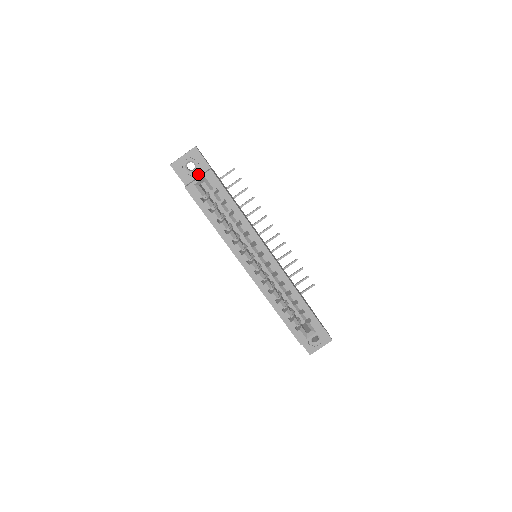
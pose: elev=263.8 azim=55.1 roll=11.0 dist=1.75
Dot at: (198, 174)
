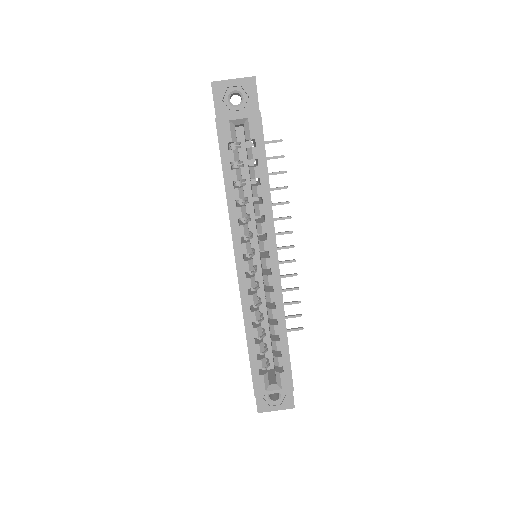
Dot at: (240, 113)
